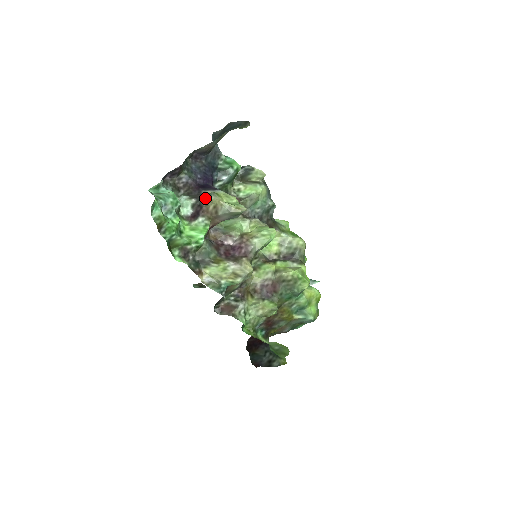
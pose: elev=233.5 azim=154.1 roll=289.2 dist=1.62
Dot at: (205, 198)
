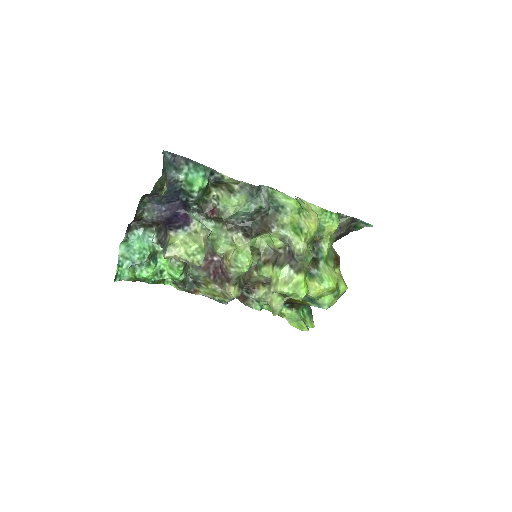
Dot at: occluded
